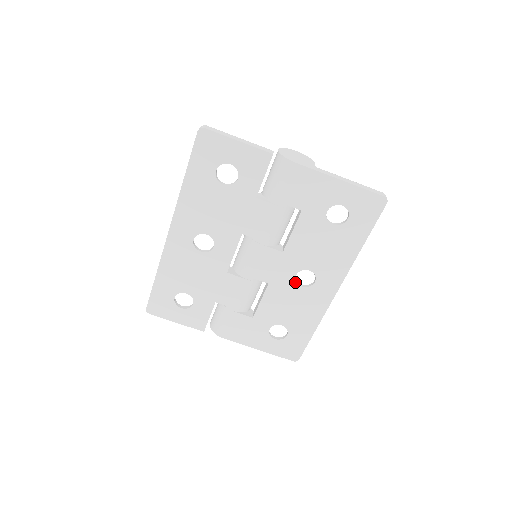
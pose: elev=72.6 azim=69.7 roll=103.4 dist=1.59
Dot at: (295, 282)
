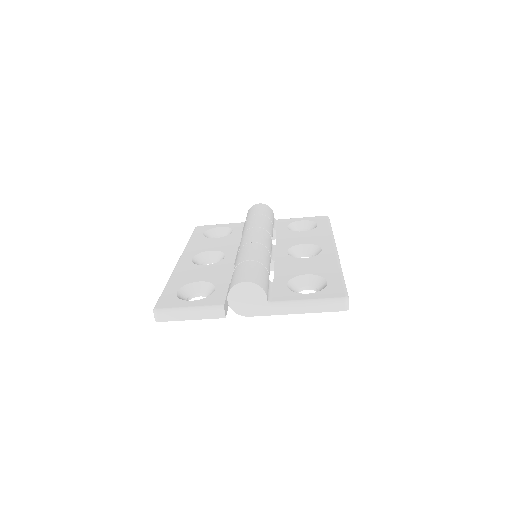
Dot at: occluded
